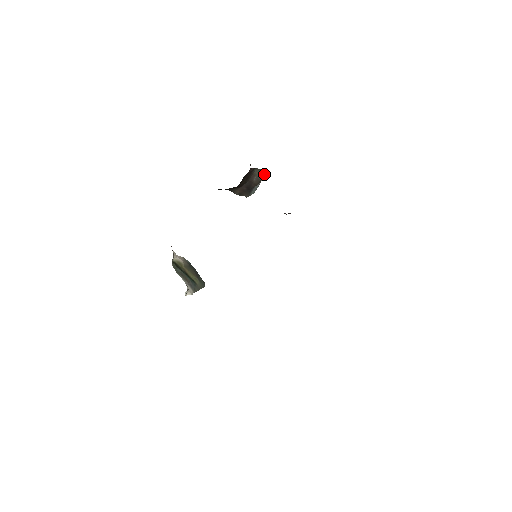
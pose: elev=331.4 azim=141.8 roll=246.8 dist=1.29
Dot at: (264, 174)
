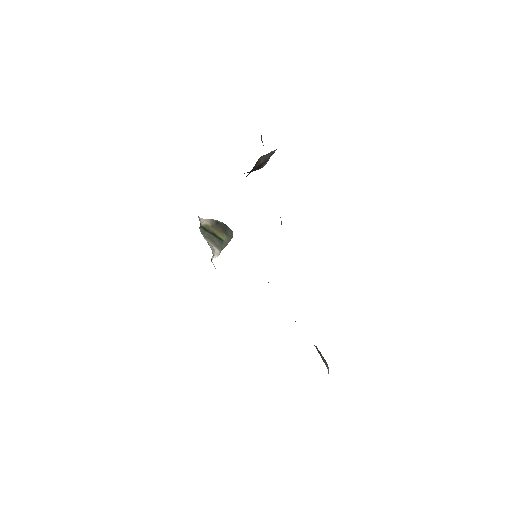
Dot at: (272, 152)
